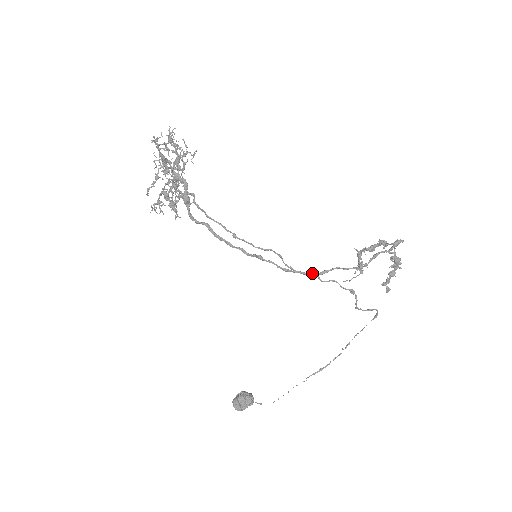
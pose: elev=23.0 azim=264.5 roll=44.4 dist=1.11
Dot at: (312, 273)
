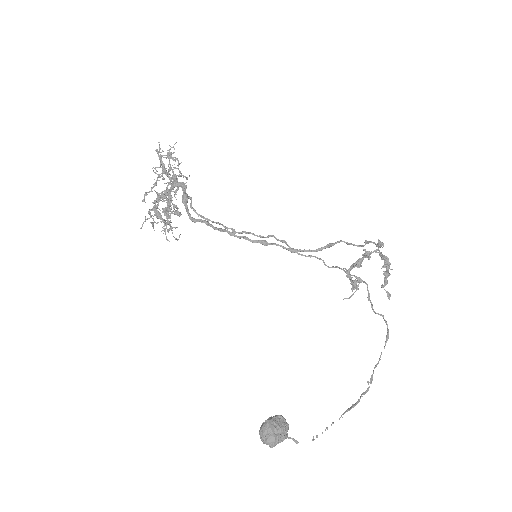
Dot at: (319, 248)
